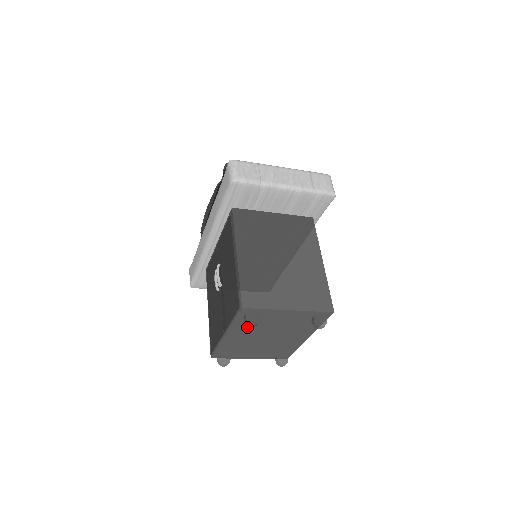
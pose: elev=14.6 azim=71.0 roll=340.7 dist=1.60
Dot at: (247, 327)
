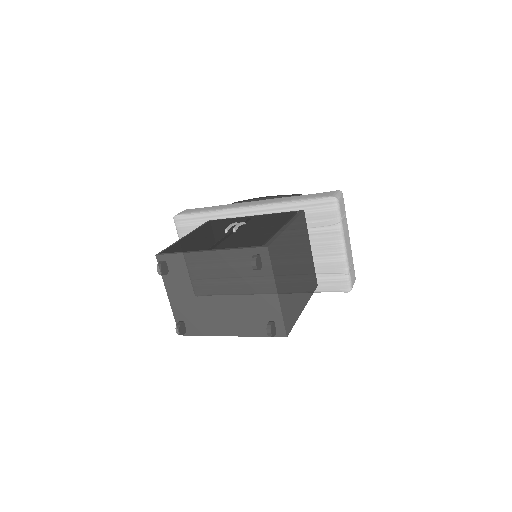
Dot at: (232, 266)
